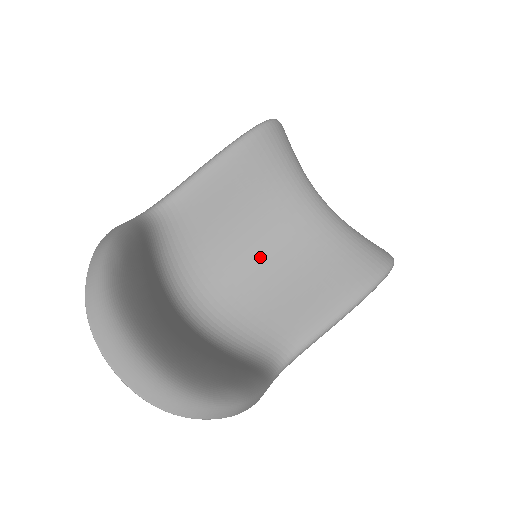
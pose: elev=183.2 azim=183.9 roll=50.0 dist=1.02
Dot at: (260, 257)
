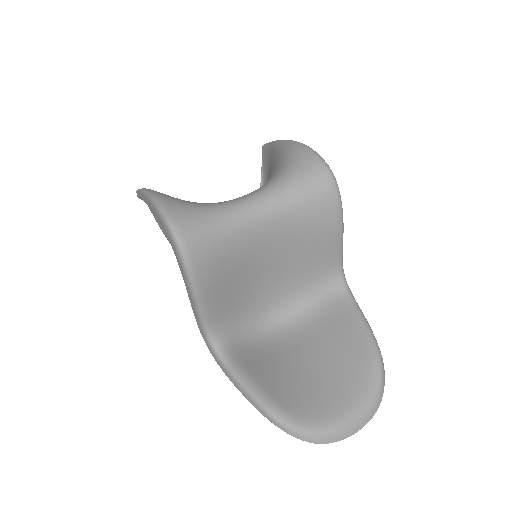
Dot at: (270, 268)
